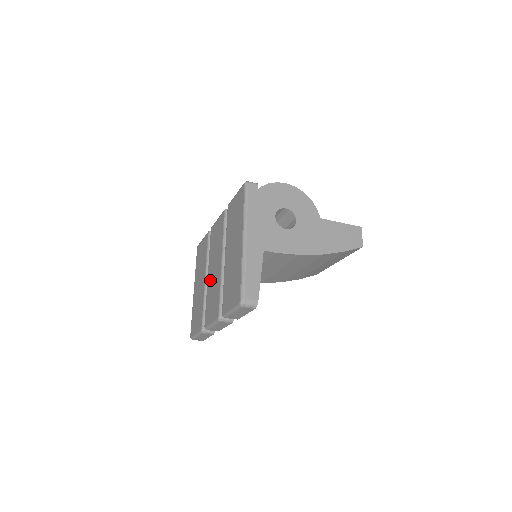
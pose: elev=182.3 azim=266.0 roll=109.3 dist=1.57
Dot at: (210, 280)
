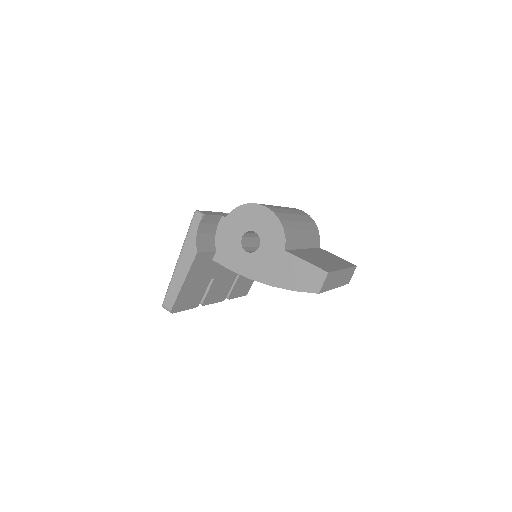
Dot at: occluded
